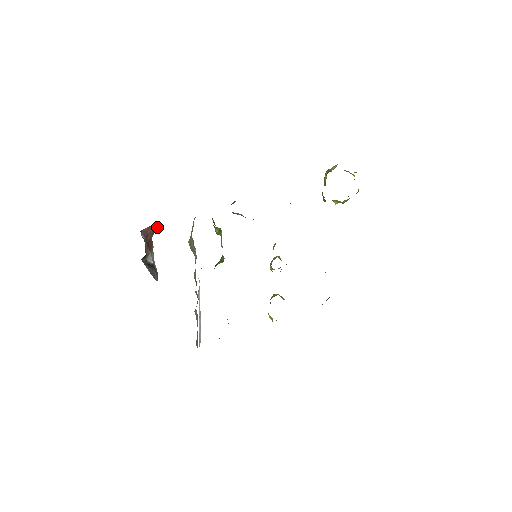
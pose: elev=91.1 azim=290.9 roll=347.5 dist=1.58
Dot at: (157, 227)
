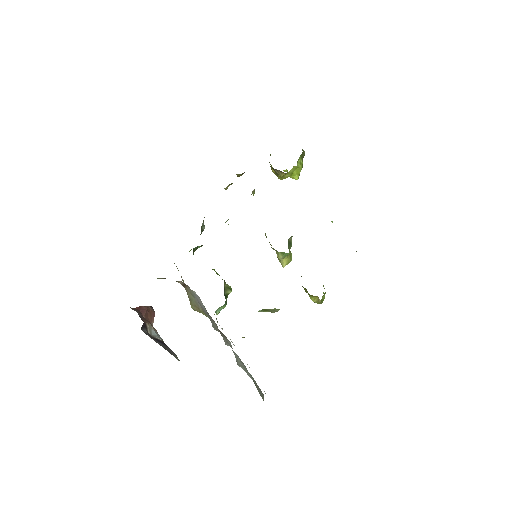
Dot at: (151, 311)
